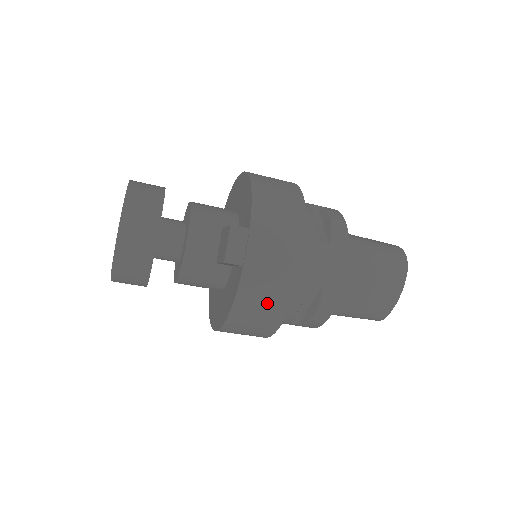
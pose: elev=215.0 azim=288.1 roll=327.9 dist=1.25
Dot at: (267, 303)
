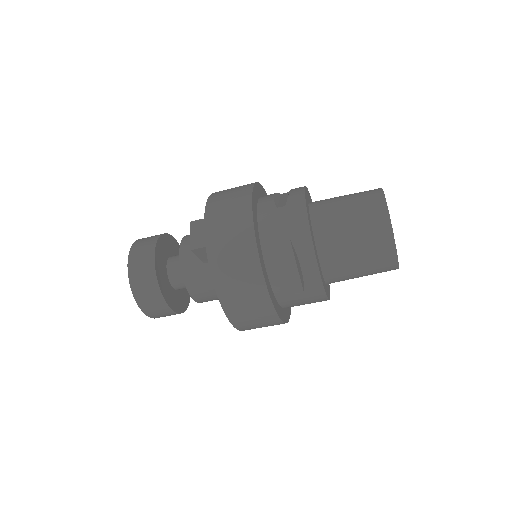
Dot at: (240, 270)
